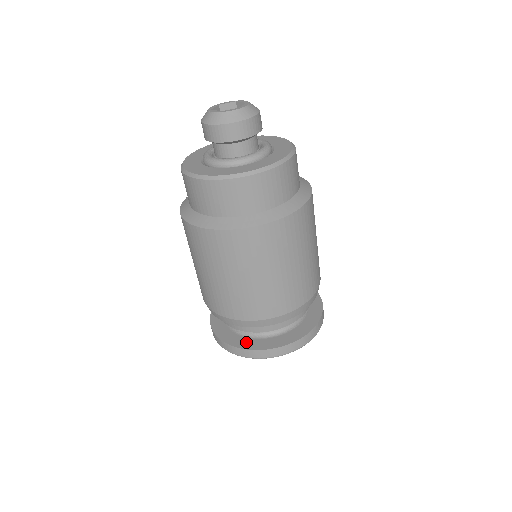
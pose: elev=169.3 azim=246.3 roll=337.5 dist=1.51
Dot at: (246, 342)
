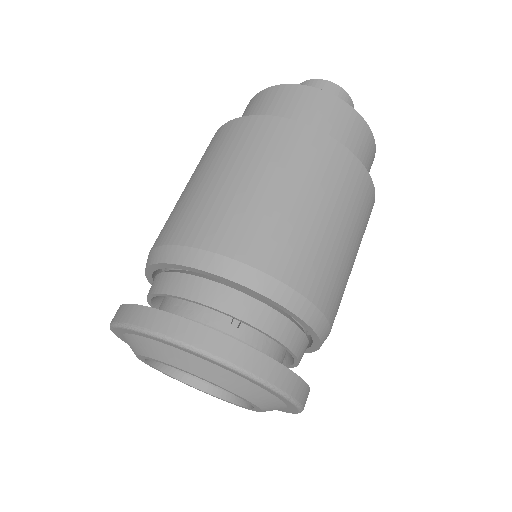
Dot at: occluded
